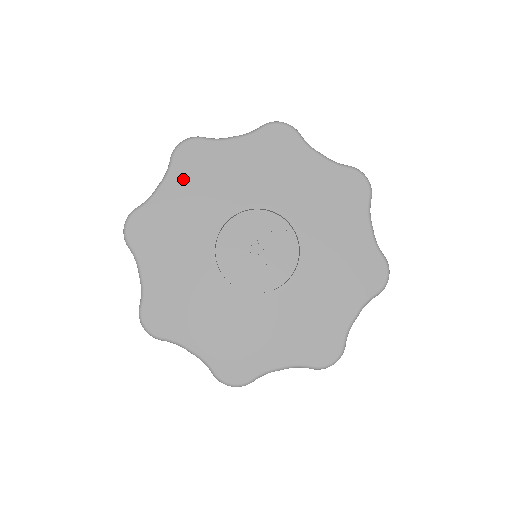
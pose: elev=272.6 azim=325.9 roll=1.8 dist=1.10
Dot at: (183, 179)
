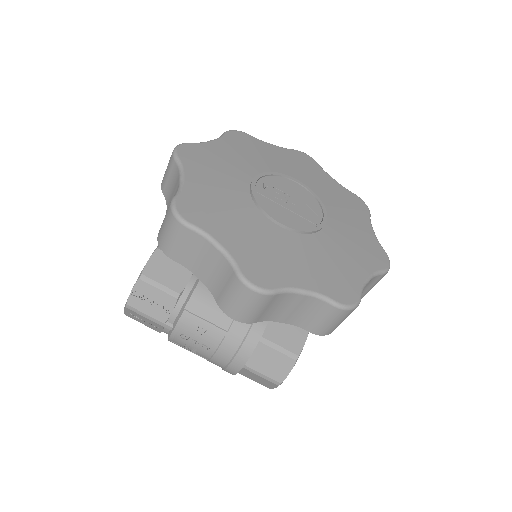
Dot at: (289, 155)
